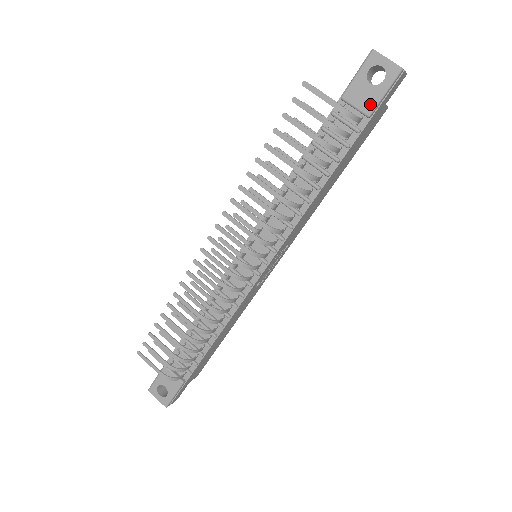
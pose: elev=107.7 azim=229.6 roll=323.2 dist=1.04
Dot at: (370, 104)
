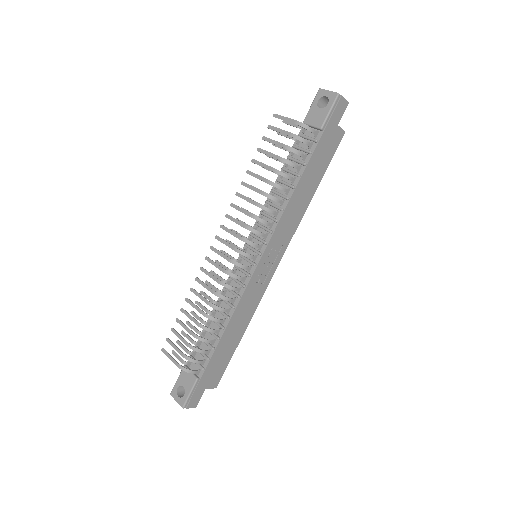
Dot at: (321, 121)
